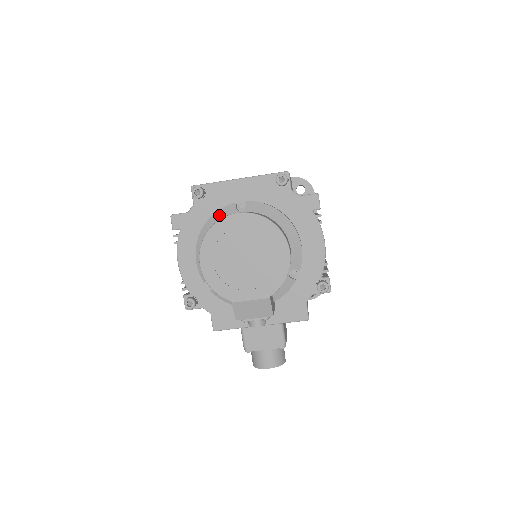
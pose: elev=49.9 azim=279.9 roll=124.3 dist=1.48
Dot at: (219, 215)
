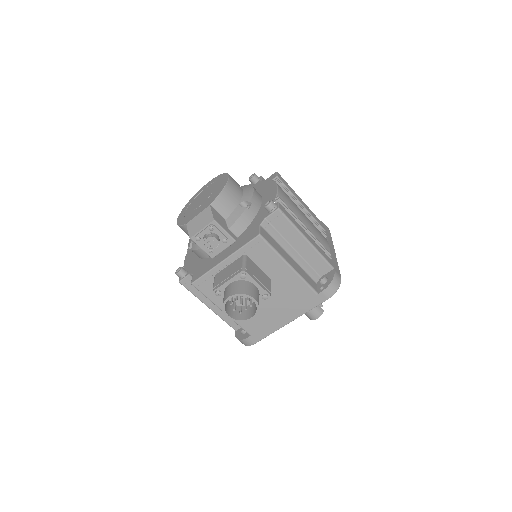
Dot at: occluded
